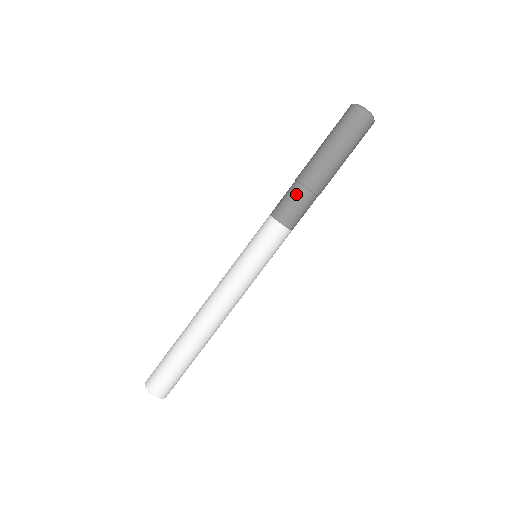
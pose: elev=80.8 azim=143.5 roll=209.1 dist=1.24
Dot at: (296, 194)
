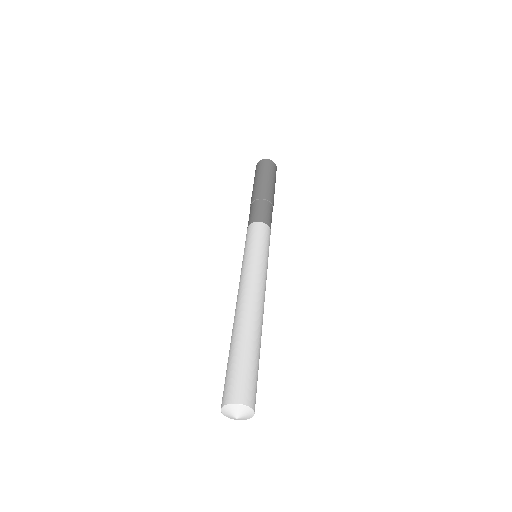
Dot at: (251, 209)
